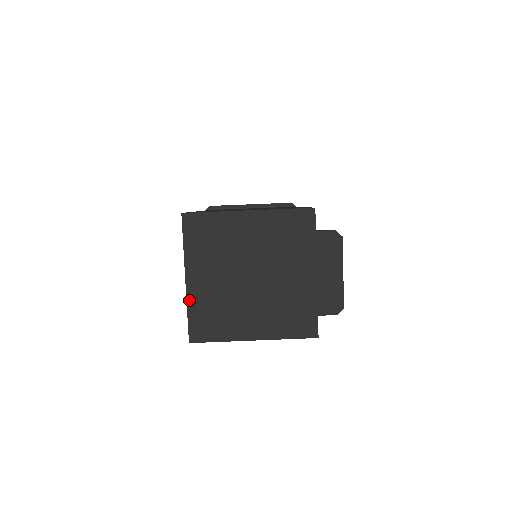
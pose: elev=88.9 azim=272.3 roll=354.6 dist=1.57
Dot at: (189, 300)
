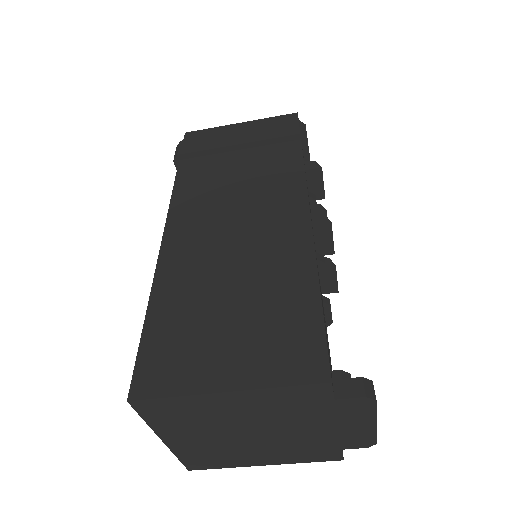
Dot at: (174, 451)
